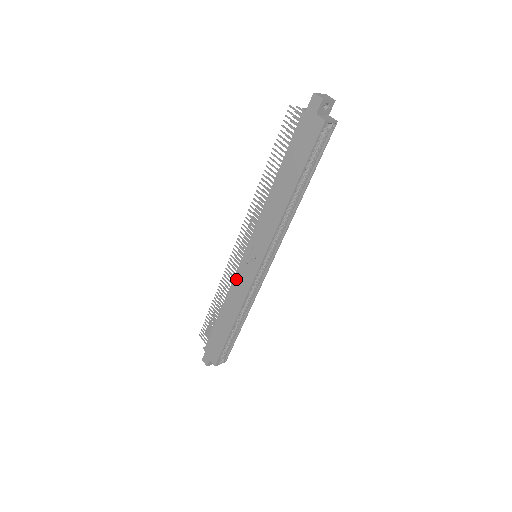
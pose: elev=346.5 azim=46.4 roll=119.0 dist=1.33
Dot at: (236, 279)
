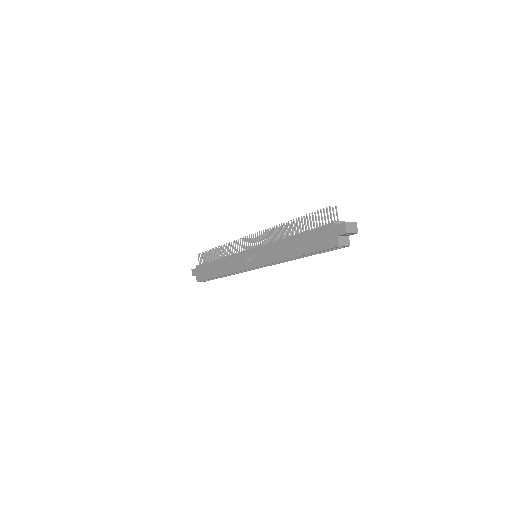
Dot at: (236, 256)
